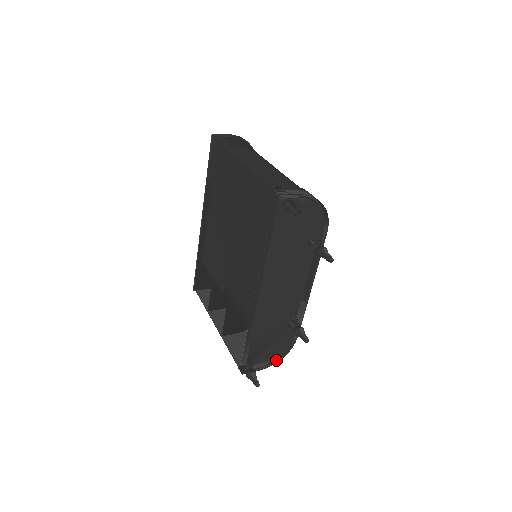
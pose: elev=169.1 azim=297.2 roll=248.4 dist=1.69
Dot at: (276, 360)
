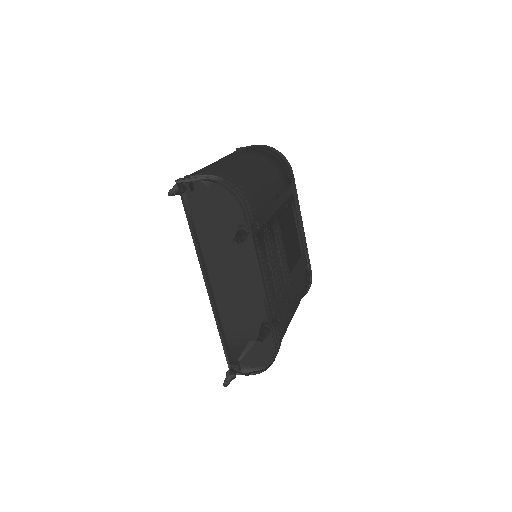
Dot at: (266, 368)
